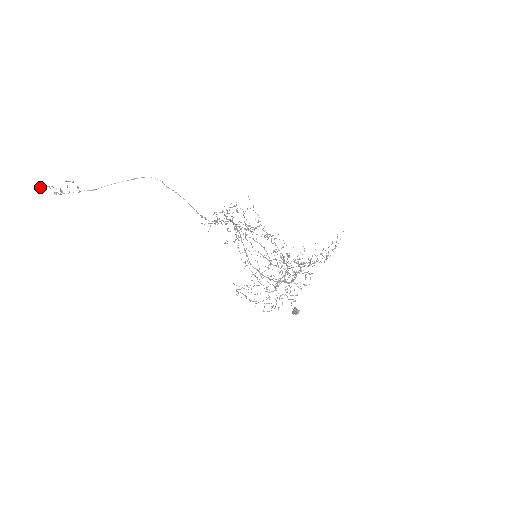
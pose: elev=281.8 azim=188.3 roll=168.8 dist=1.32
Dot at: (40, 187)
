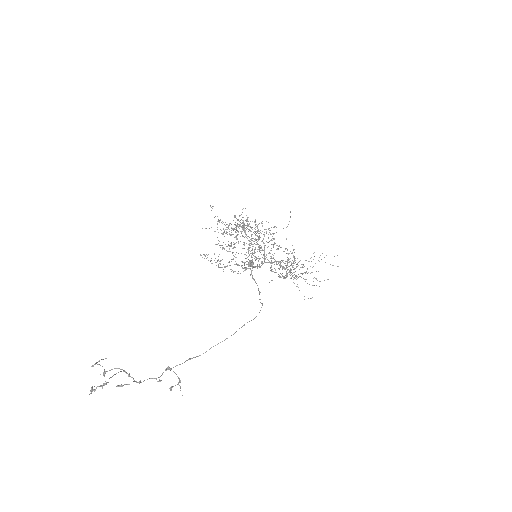
Dot at: occluded
